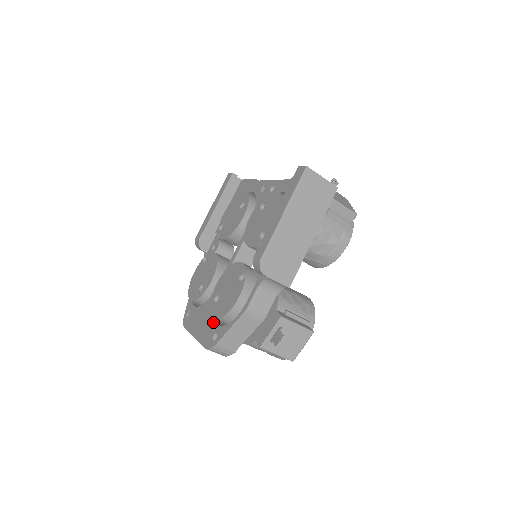
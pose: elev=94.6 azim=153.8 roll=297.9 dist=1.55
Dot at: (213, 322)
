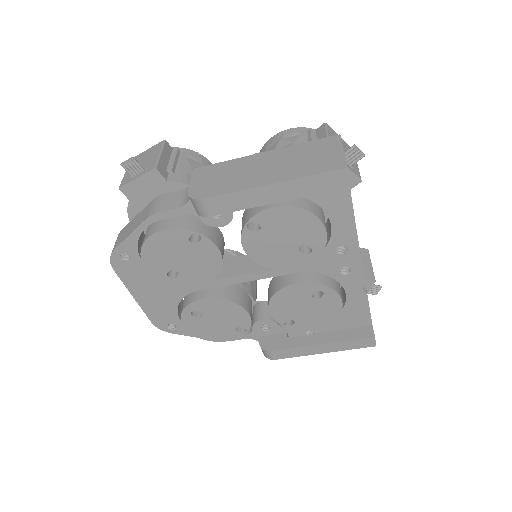
Dot at: (175, 314)
